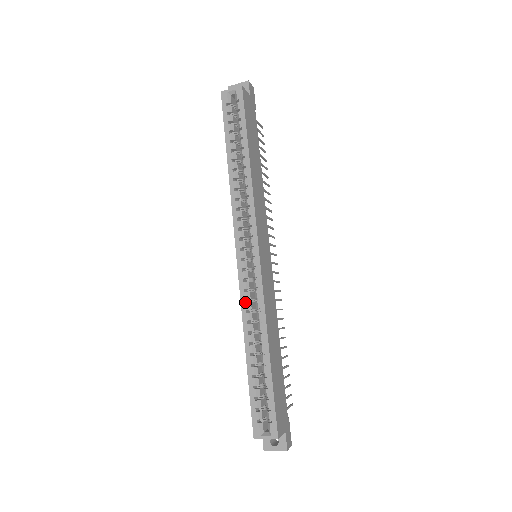
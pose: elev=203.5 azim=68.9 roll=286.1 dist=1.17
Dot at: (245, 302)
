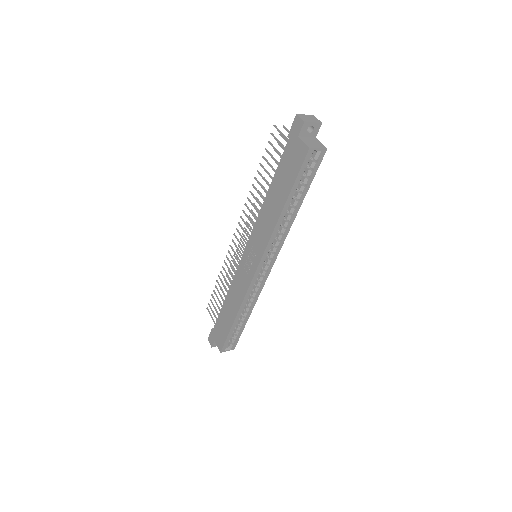
Dot at: (248, 294)
